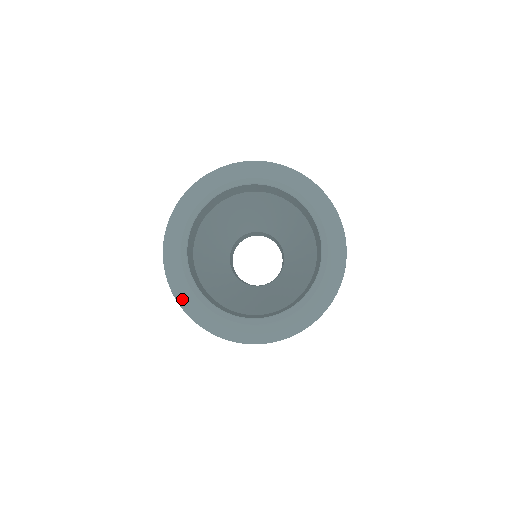
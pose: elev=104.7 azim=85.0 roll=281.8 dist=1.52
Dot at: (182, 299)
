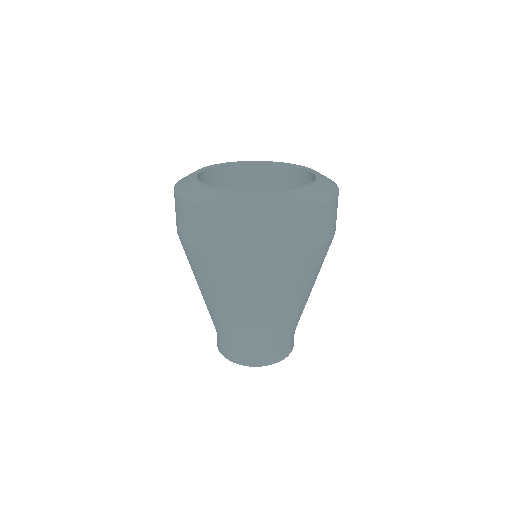
Dot at: (260, 205)
